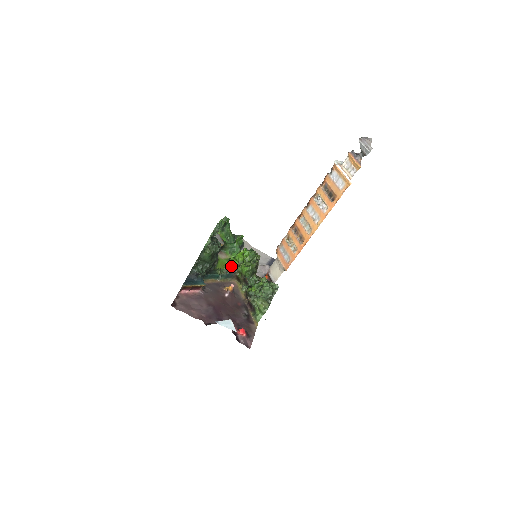
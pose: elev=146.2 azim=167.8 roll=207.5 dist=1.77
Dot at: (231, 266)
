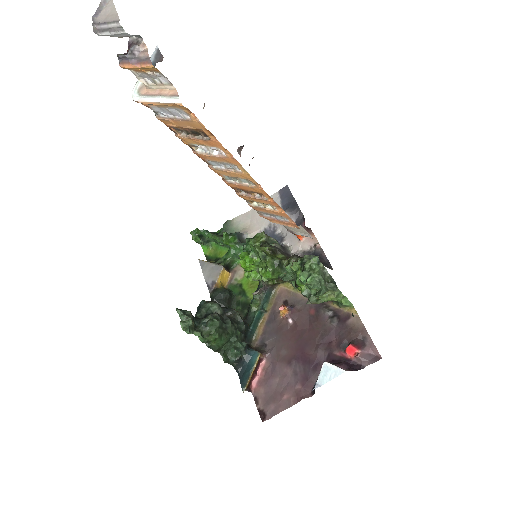
Dot at: occluded
